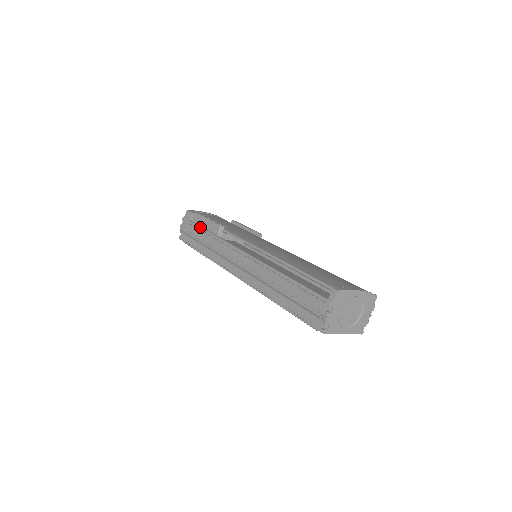
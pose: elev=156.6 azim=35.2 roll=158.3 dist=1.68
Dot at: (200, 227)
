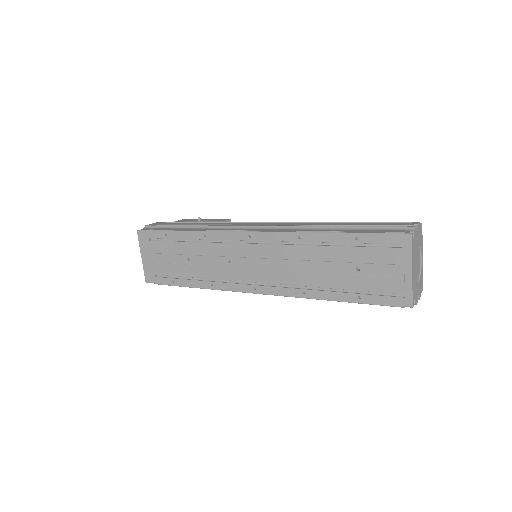
Dot at: (190, 222)
